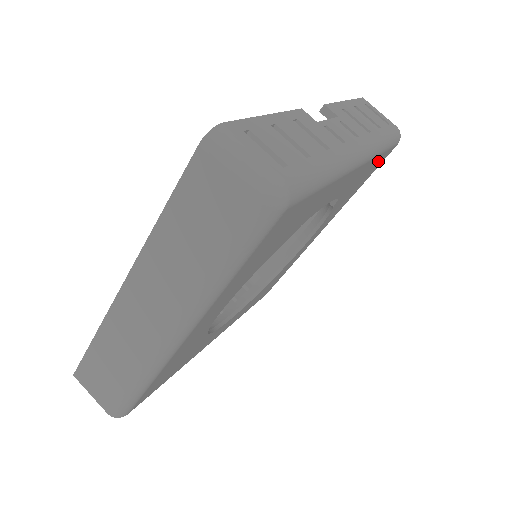
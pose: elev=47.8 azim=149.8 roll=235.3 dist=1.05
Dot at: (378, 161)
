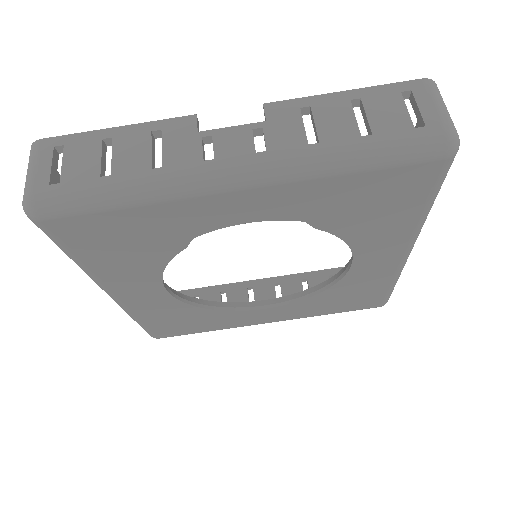
Dot at: (383, 182)
